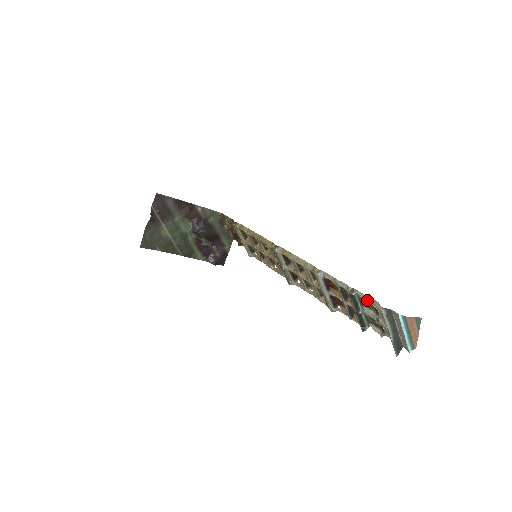
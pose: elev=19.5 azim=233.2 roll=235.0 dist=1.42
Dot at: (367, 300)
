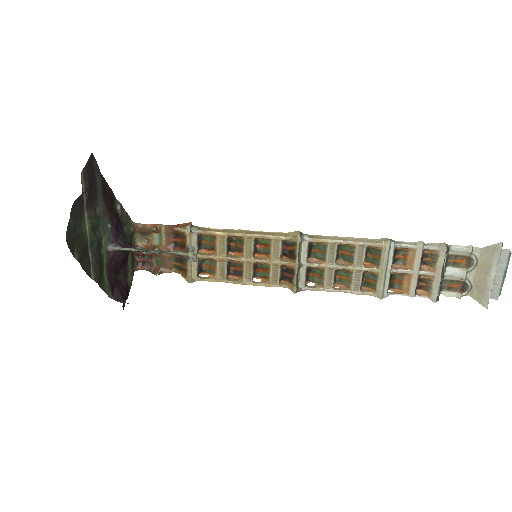
Dot at: (465, 251)
